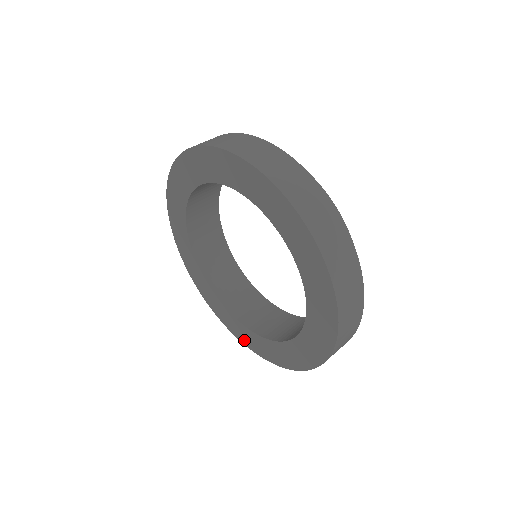
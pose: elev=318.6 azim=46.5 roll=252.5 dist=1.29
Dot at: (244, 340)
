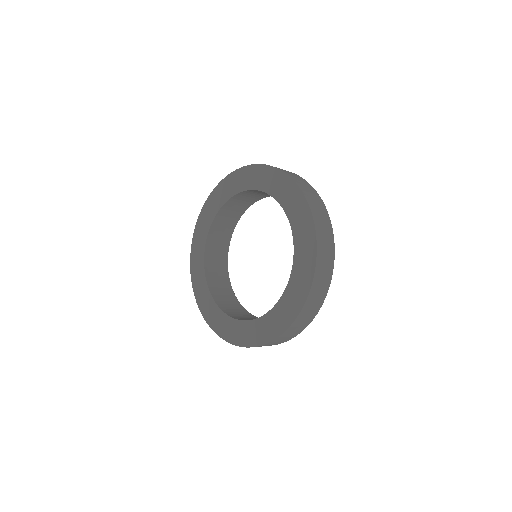
Dot at: (247, 341)
